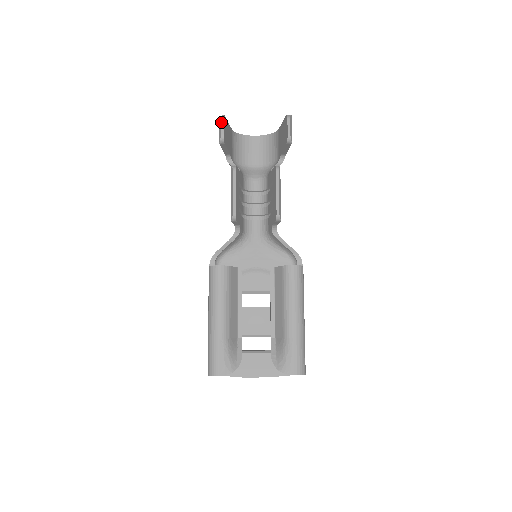
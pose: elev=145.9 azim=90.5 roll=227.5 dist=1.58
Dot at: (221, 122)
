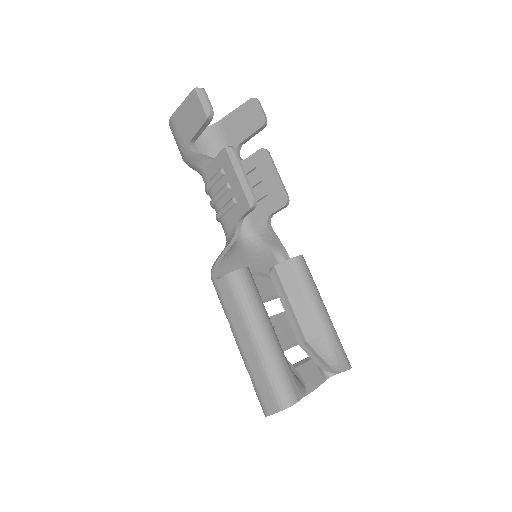
Dot at: (204, 94)
